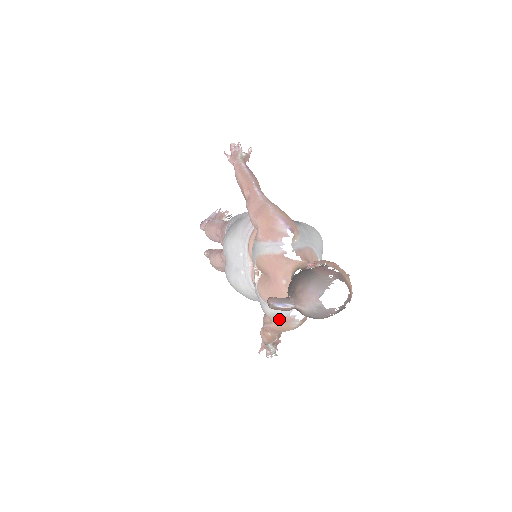
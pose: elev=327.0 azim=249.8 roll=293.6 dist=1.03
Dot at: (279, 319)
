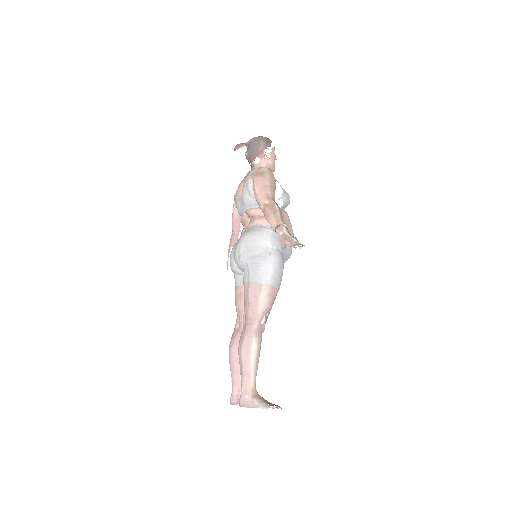
Dot at: (255, 173)
